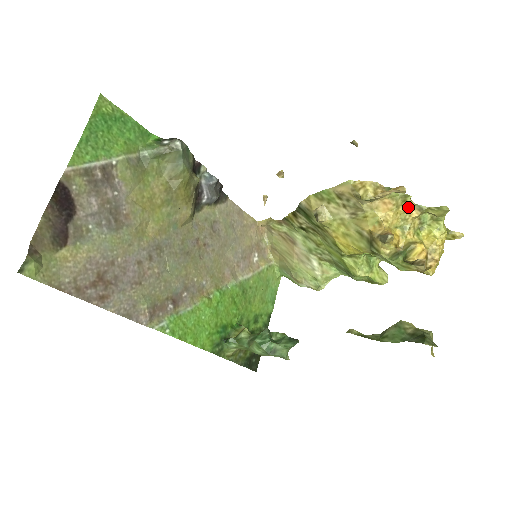
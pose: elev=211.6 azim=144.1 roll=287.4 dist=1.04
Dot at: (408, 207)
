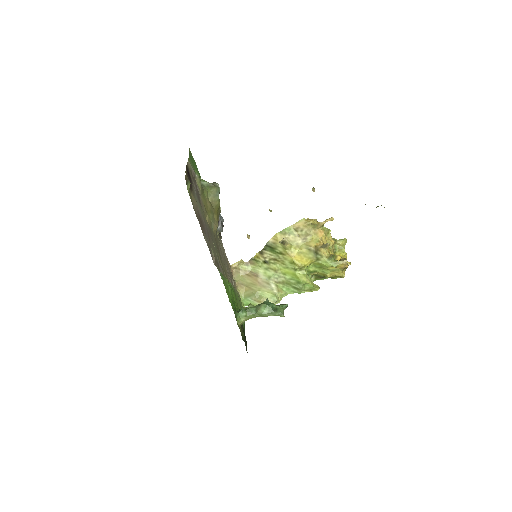
Dot at: (330, 237)
